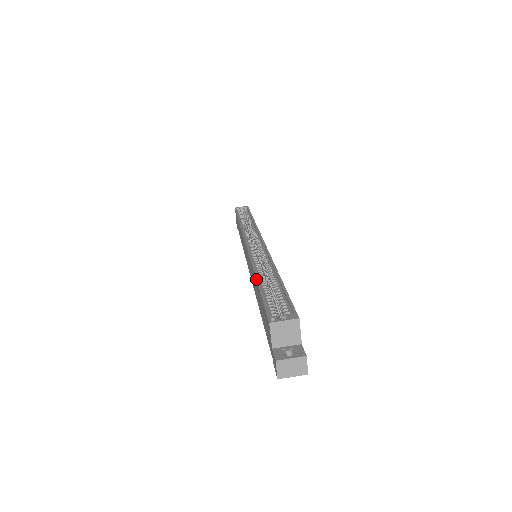
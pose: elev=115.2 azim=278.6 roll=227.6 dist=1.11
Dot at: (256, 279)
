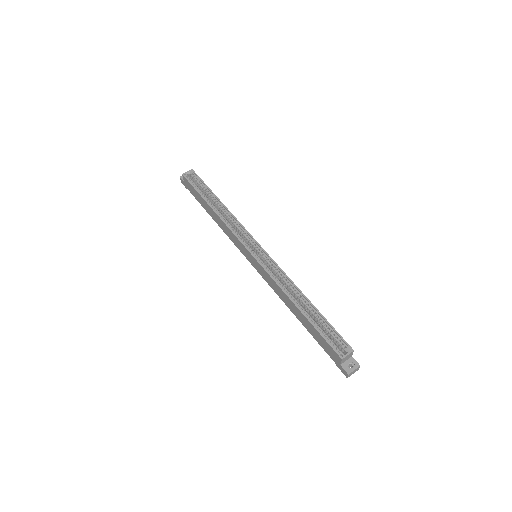
Dot at: (300, 311)
